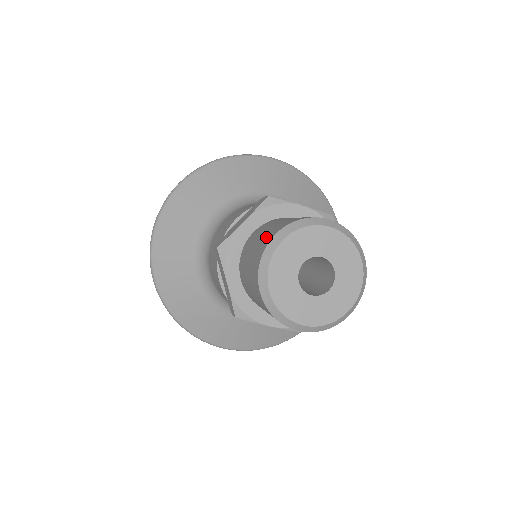
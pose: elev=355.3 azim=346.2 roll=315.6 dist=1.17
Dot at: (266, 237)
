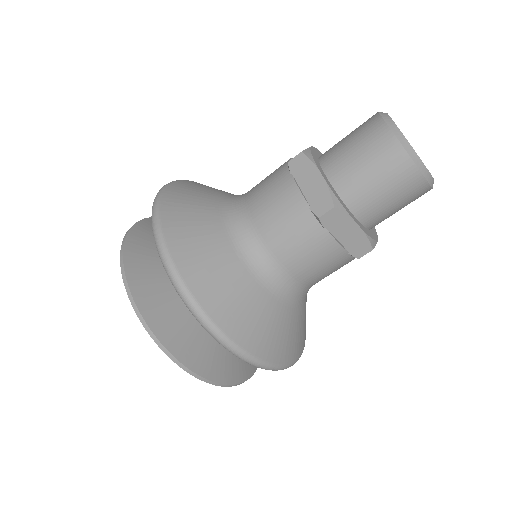
Dot at: occluded
